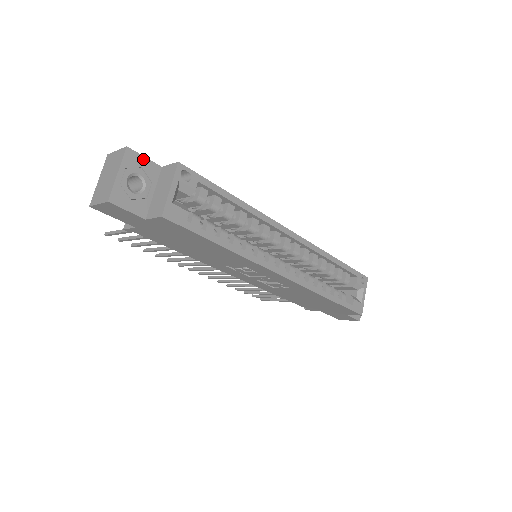
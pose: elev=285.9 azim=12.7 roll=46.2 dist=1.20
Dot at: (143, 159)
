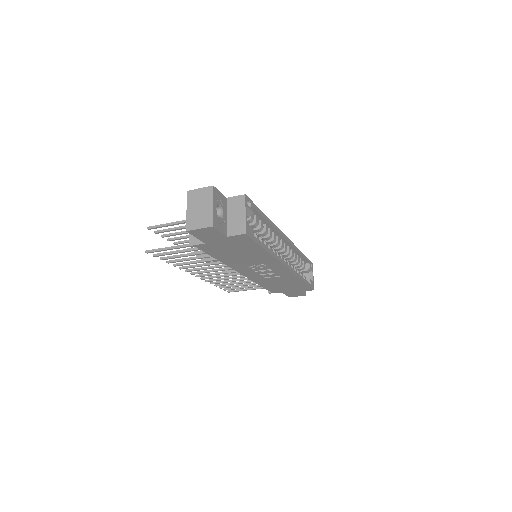
Dot at: (220, 193)
